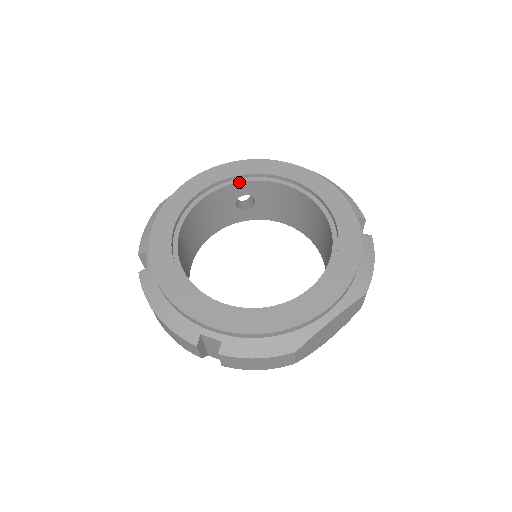
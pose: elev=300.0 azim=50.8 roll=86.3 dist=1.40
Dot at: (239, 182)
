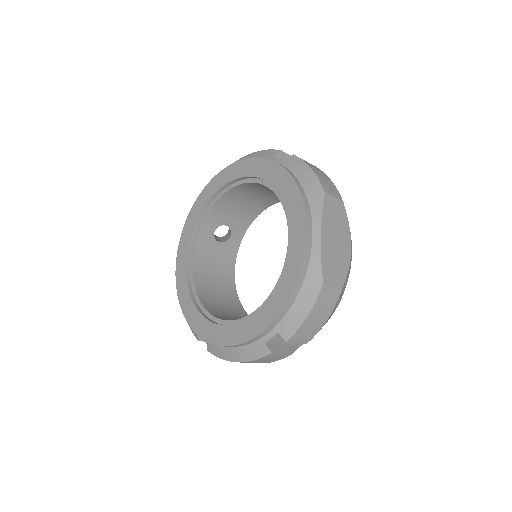
Dot at: (199, 231)
